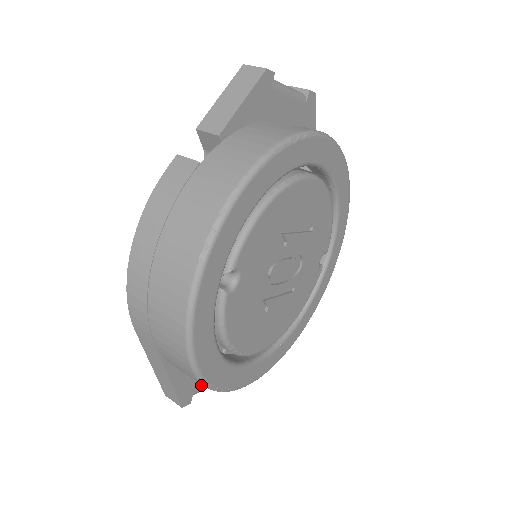
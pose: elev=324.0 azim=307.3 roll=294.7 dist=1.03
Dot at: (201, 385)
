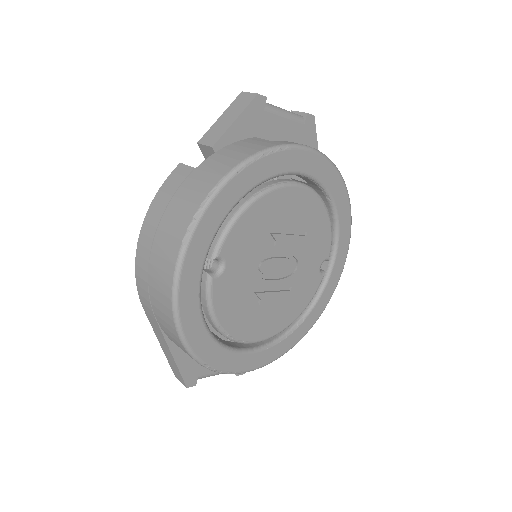
Dot at: (206, 370)
